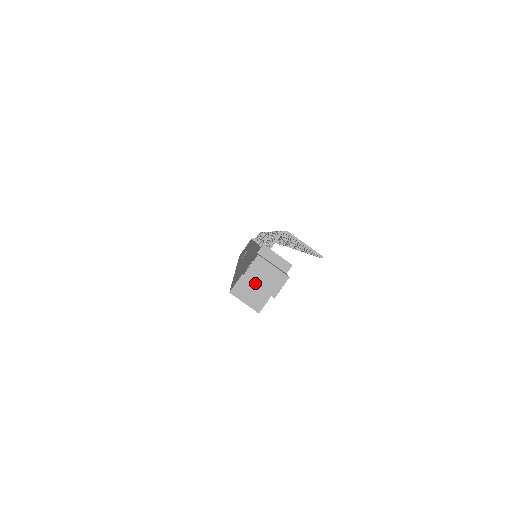
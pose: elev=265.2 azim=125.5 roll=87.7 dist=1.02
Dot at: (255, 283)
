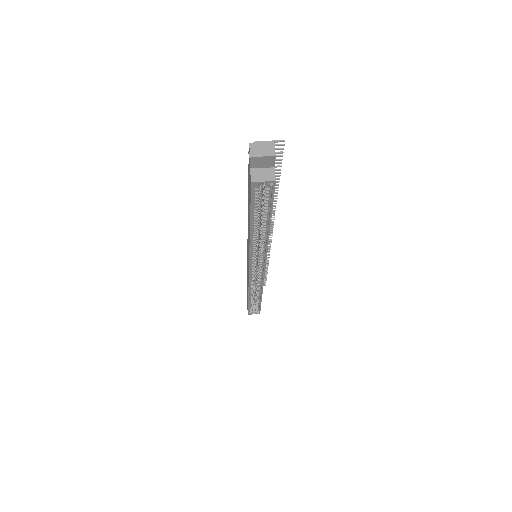
Dot at: (259, 156)
